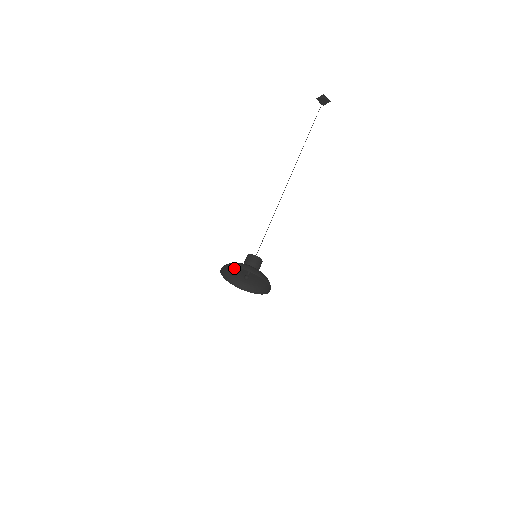
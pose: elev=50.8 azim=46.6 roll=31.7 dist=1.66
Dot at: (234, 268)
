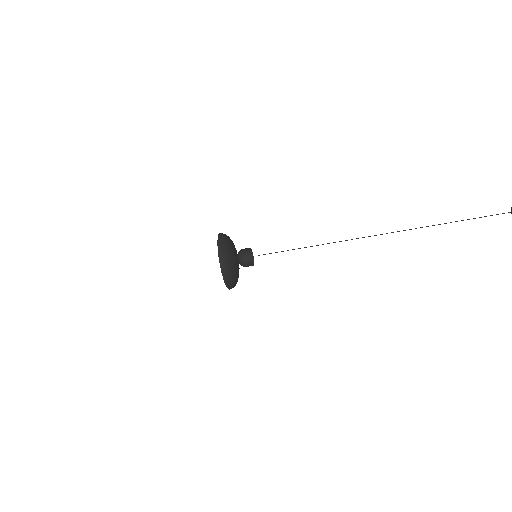
Dot at: (231, 245)
